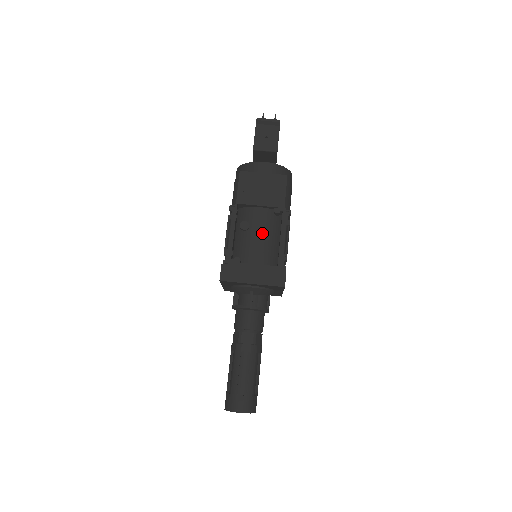
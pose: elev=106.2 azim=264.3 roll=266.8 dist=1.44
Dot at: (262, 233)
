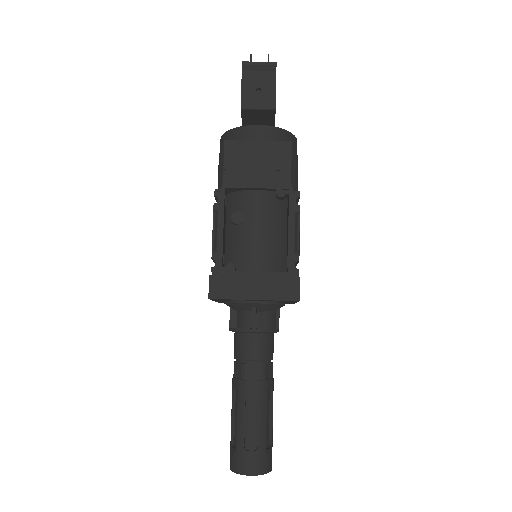
Dot at: (262, 226)
